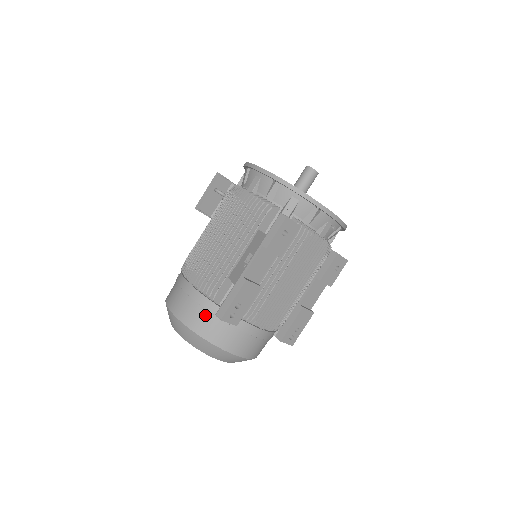
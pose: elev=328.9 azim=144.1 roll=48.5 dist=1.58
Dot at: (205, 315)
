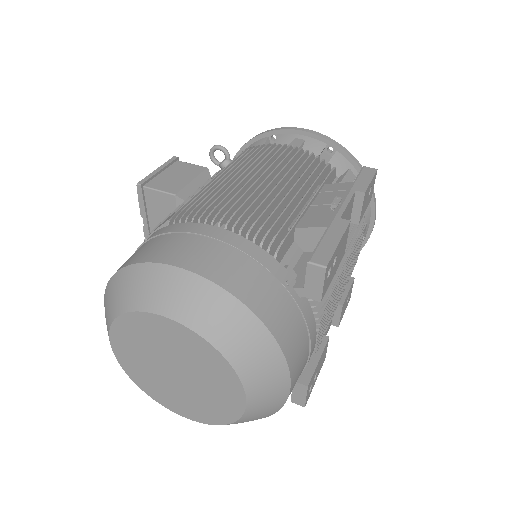
Dot at: (261, 276)
